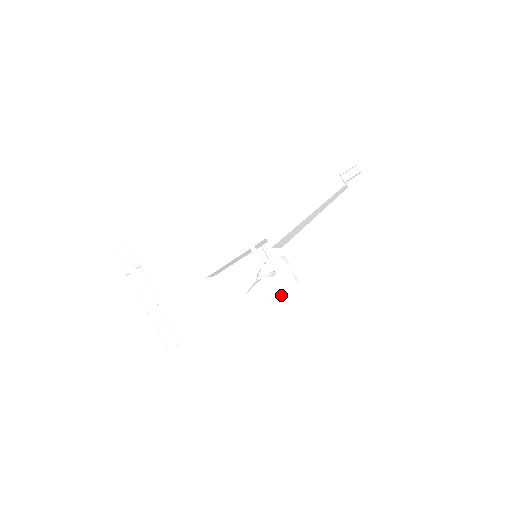
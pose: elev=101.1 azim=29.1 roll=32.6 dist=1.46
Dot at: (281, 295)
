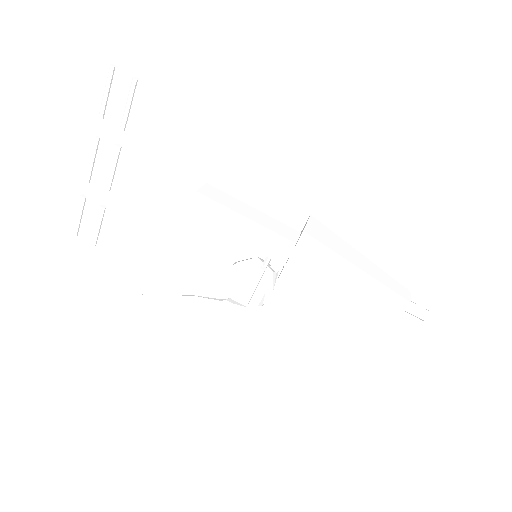
Dot at: occluded
